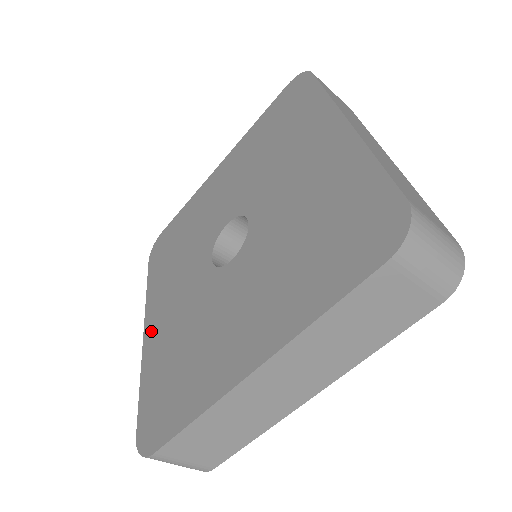
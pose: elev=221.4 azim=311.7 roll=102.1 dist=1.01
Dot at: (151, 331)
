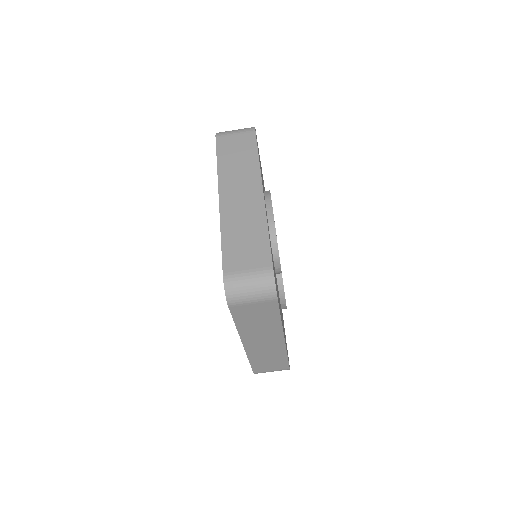
Dot at: occluded
